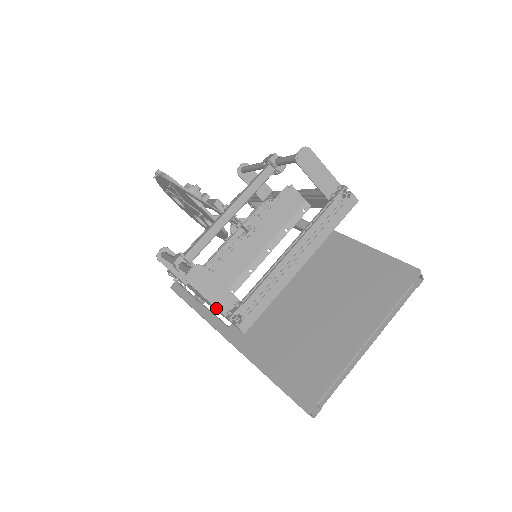
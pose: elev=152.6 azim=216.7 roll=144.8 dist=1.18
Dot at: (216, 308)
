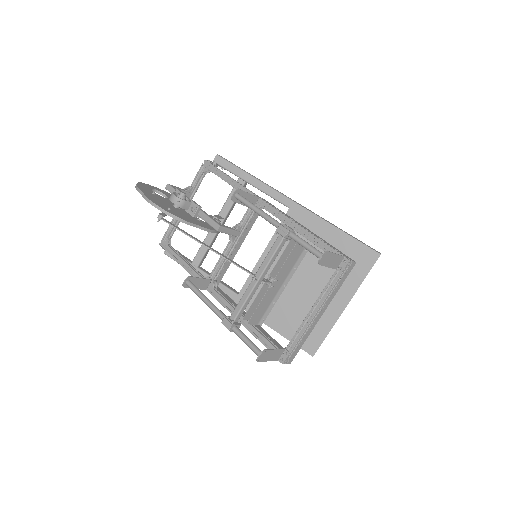
Dot at: occluded
